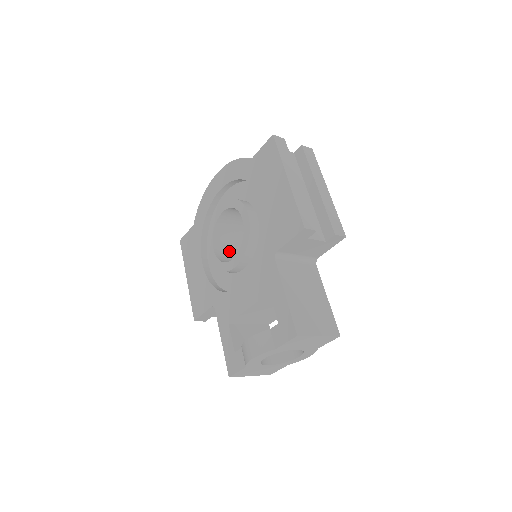
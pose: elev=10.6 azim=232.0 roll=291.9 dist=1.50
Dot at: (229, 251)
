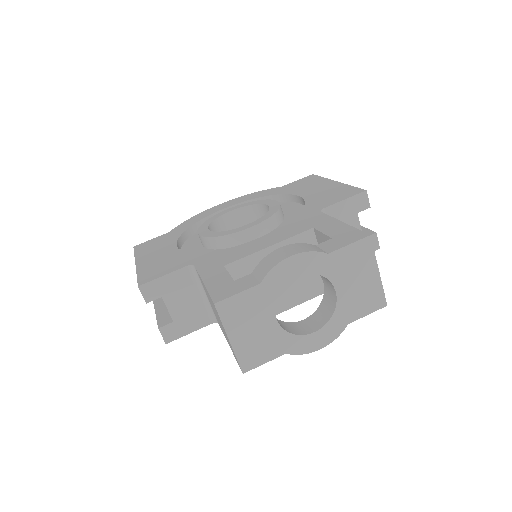
Dot at: occluded
